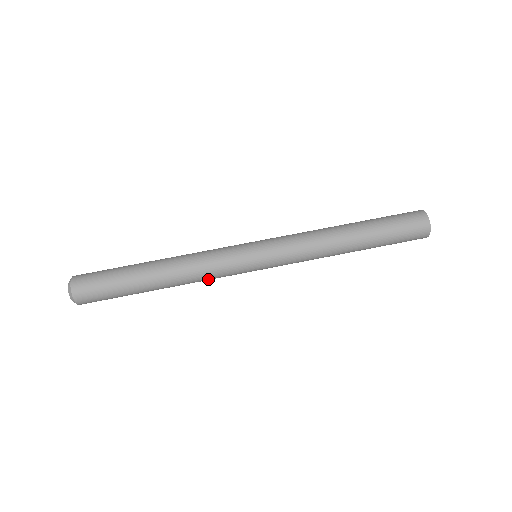
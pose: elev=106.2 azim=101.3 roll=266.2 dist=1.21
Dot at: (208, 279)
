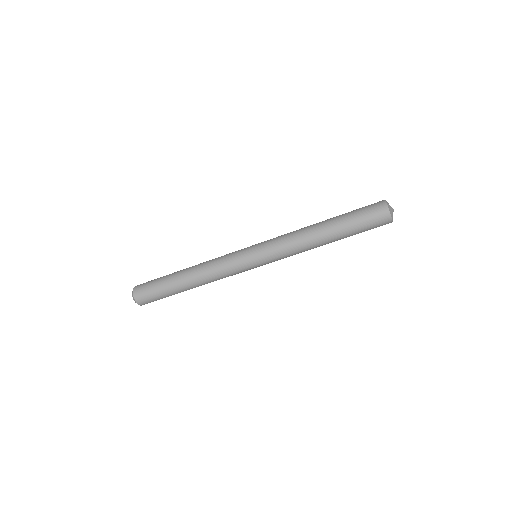
Dot at: occluded
